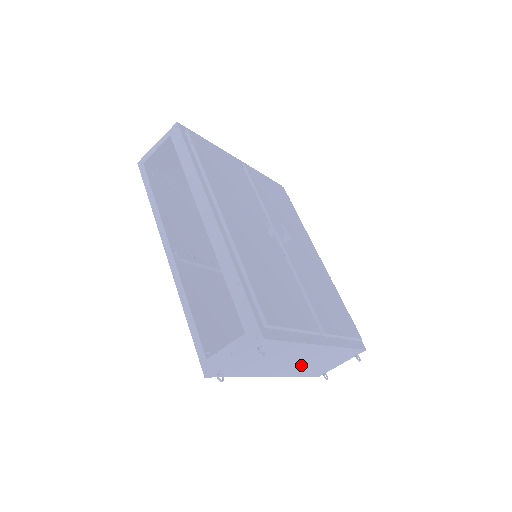
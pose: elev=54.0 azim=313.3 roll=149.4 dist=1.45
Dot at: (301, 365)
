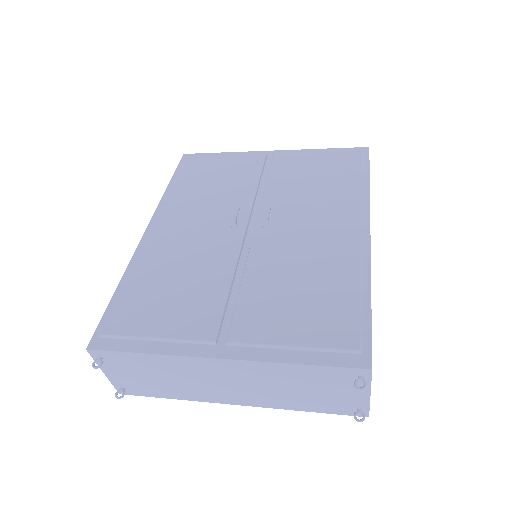
Dot at: (255, 390)
